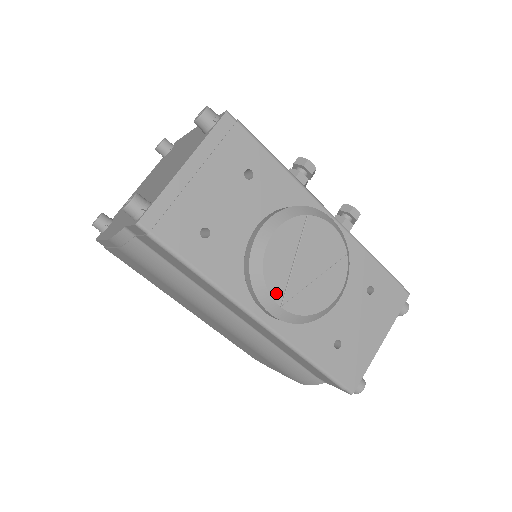
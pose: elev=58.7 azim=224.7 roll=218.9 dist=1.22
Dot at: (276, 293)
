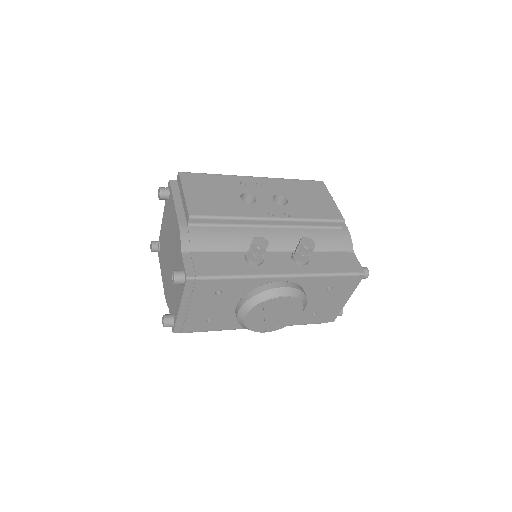
Dot at: (260, 330)
